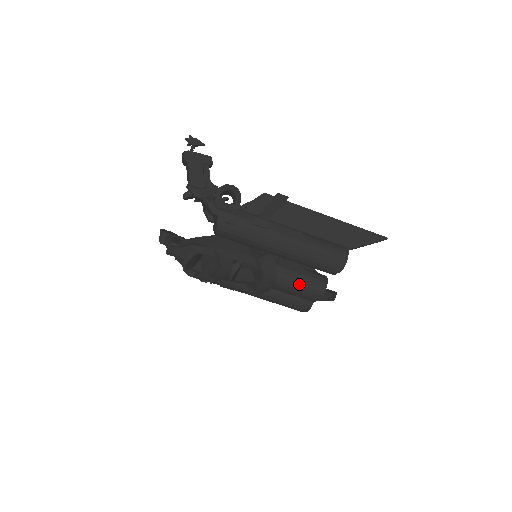
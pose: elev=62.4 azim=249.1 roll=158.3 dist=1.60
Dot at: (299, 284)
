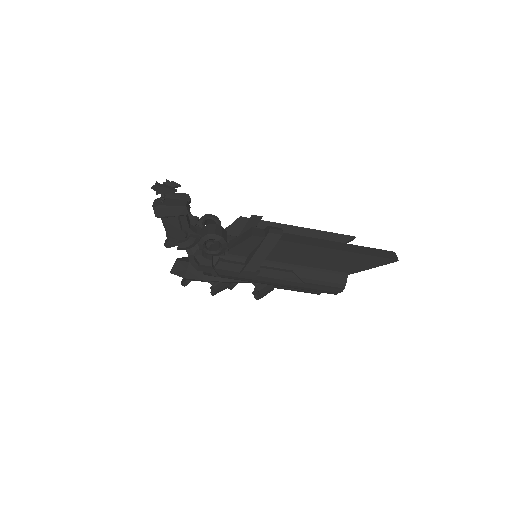
Dot at: (297, 290)
